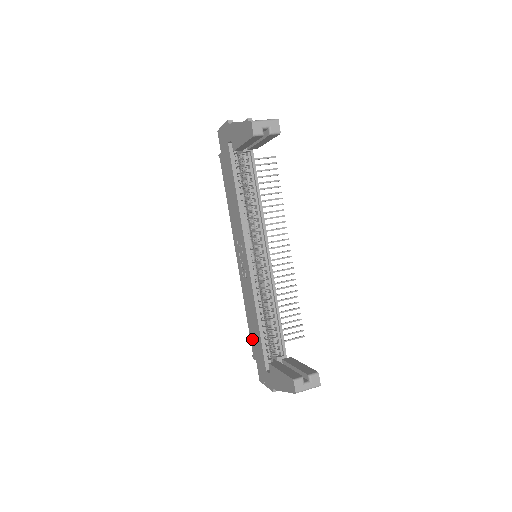
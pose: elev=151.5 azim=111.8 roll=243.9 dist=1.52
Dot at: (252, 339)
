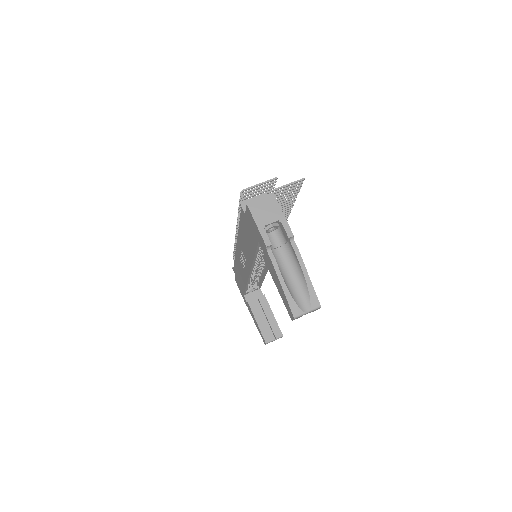
Dot at: (236, 271)
